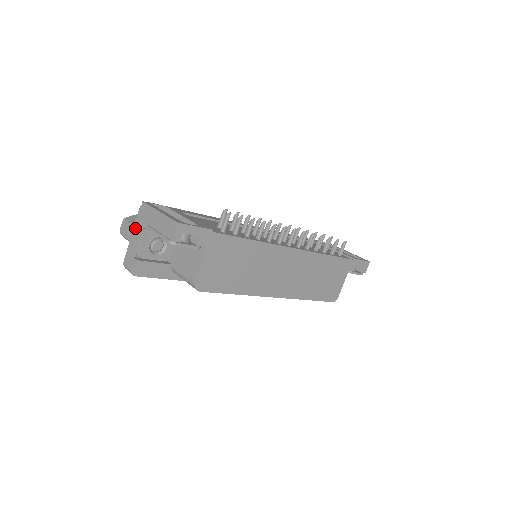
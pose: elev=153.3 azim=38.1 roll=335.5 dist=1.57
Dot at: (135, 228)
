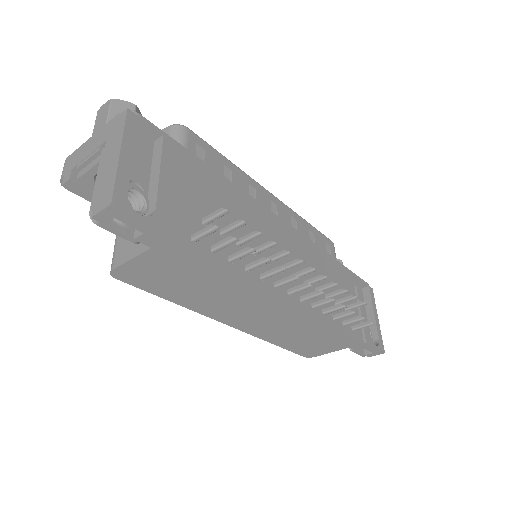
Dot at: (99, 133)
